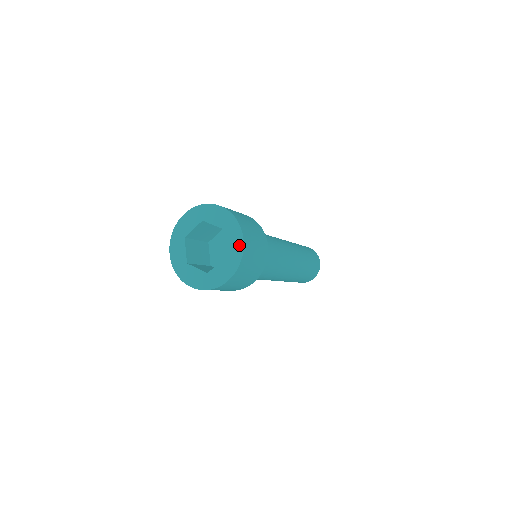
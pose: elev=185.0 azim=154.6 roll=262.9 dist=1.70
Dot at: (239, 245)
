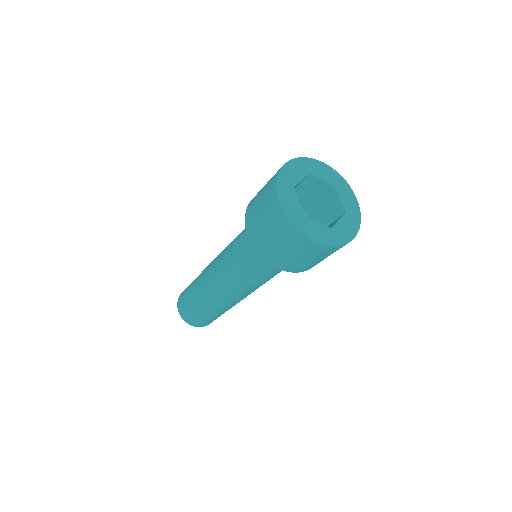
Dot at: (348, 236)
